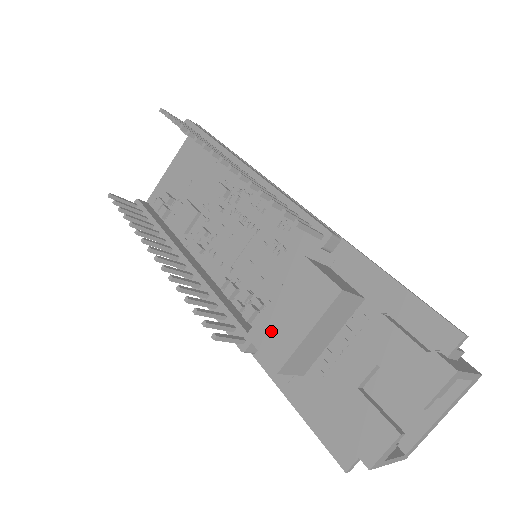
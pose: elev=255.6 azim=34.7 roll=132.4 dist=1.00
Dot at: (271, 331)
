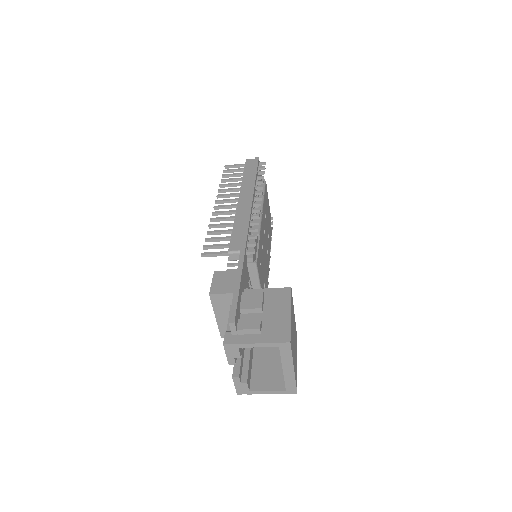
Dot at: occluded
